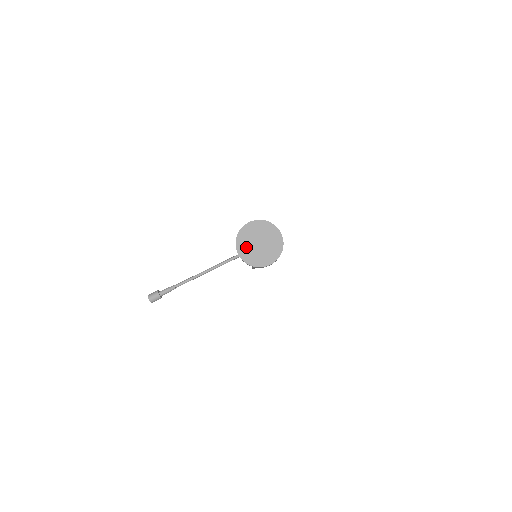
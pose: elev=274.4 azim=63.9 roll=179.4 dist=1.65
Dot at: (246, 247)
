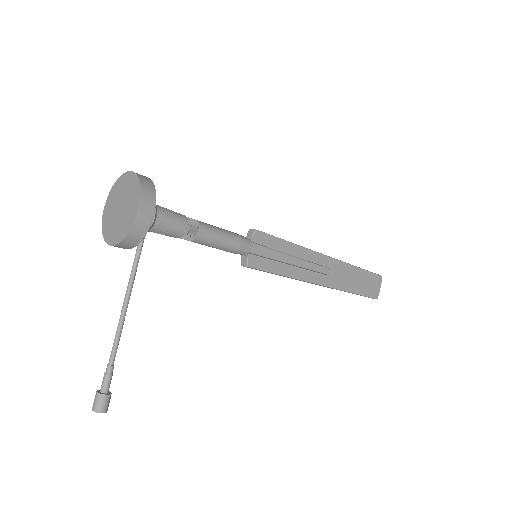
Dot at: (113, 229)
